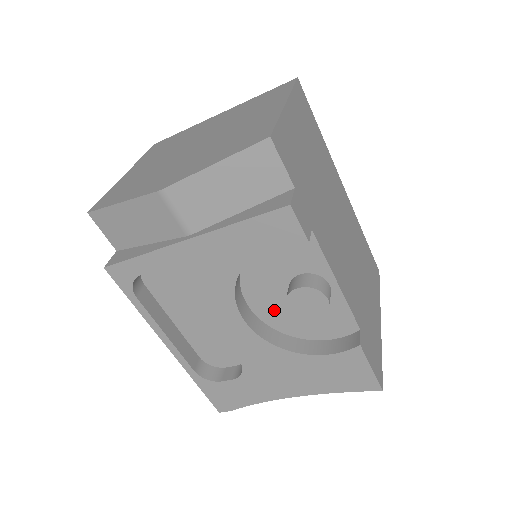
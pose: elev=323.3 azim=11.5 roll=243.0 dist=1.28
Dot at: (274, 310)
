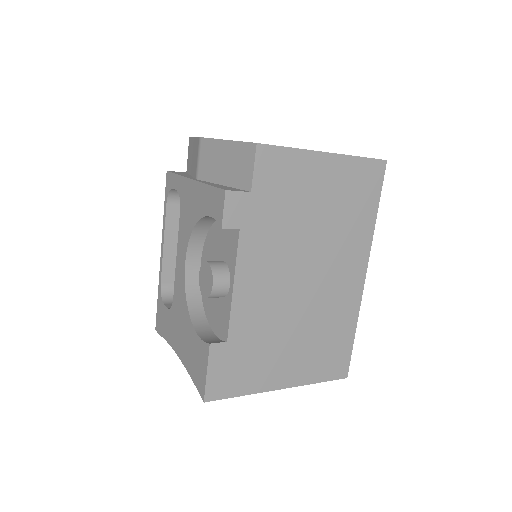
Dot at: occluded
